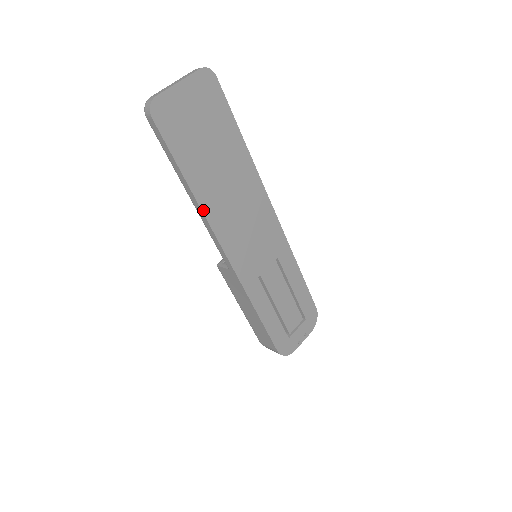
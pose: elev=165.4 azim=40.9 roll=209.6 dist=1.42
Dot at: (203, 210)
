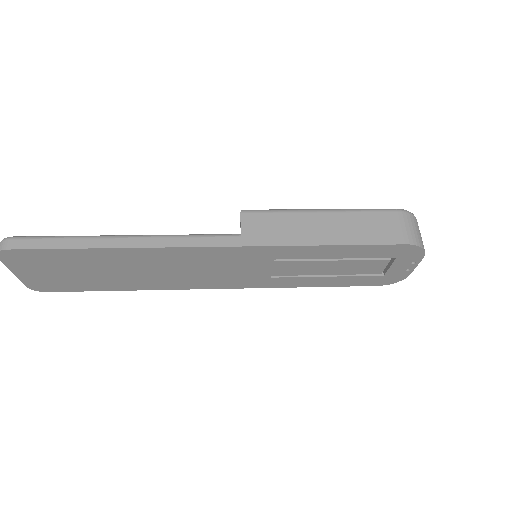
Dot at: (154, 289)
